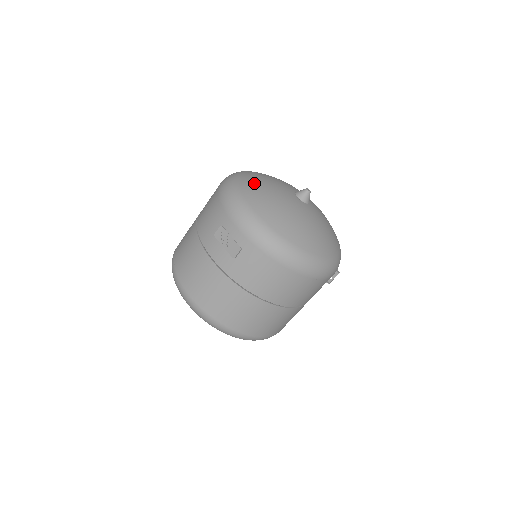
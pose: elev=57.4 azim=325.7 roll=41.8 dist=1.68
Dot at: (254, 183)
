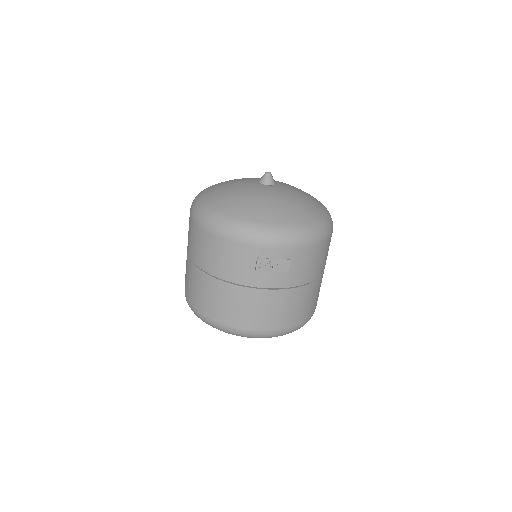
Dot at: (237, 204)
